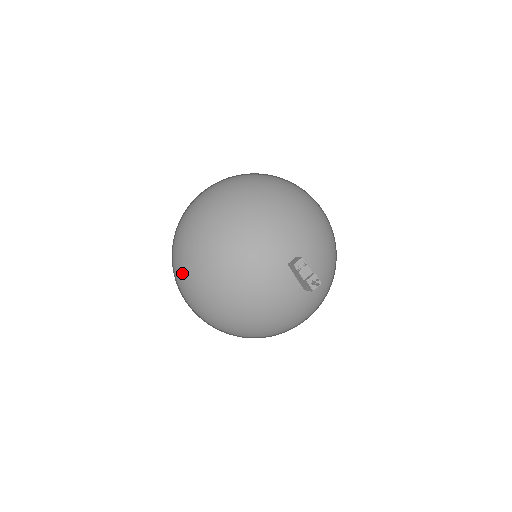
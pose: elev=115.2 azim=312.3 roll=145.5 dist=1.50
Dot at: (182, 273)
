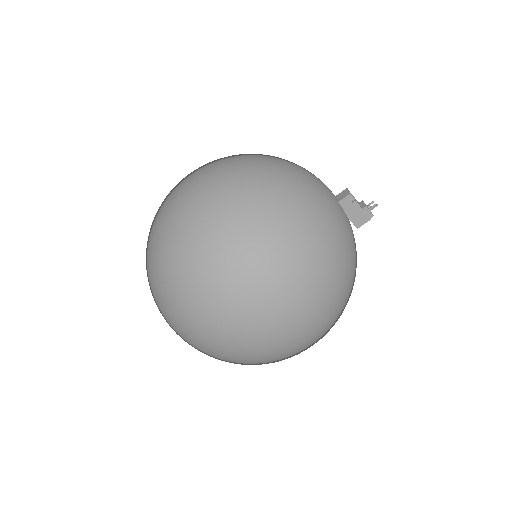
Dot at: (241, 268)
